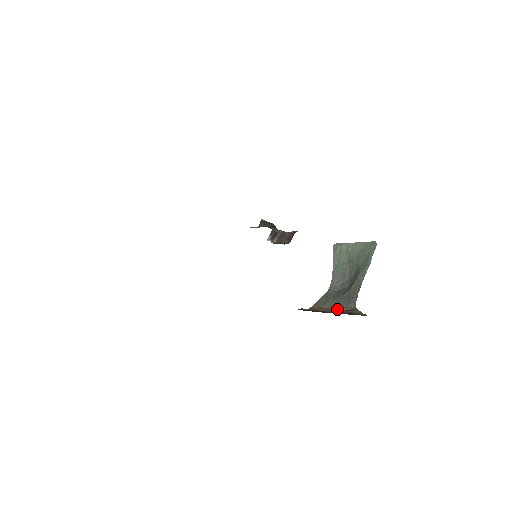
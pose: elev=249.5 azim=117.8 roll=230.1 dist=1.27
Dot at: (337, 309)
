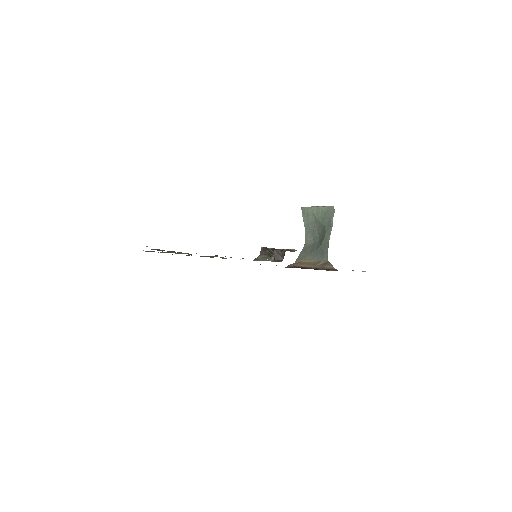
Dot at: (315, 264)
